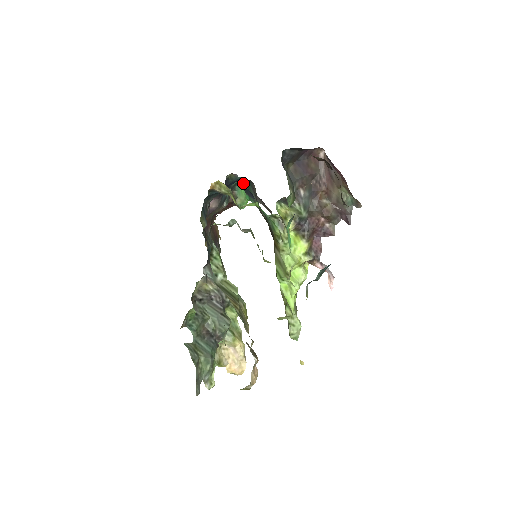
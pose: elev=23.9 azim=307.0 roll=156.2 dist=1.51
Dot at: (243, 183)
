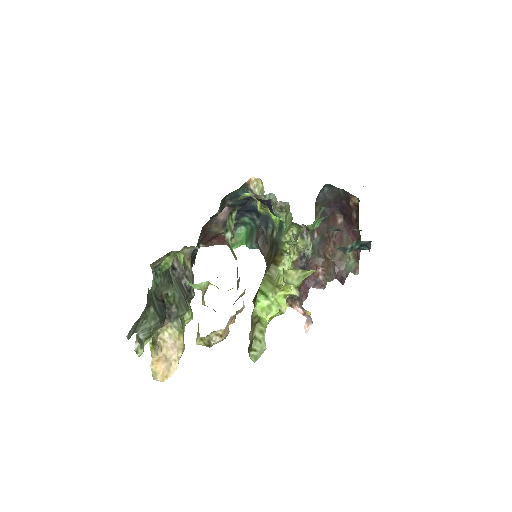
Dot at: (248, 227)
